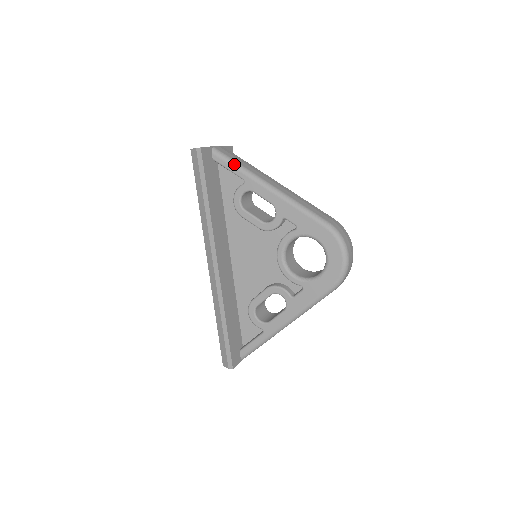
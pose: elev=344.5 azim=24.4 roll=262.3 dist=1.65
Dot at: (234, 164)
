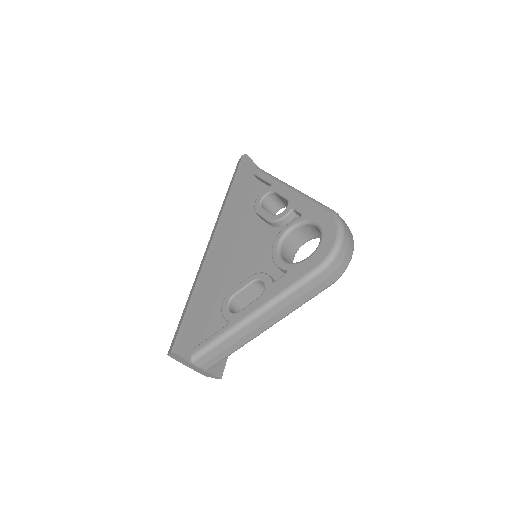
Dot at: (269, 174)
